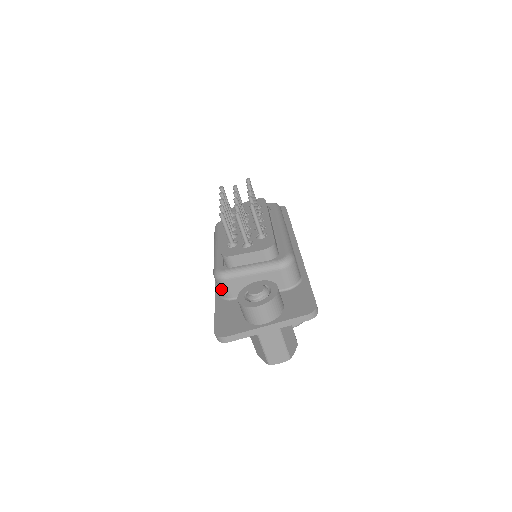
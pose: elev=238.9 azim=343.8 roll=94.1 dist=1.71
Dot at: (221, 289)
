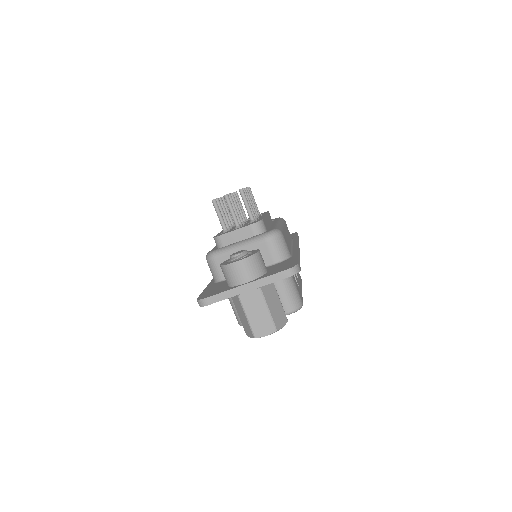
Dot at: (212, 271)
